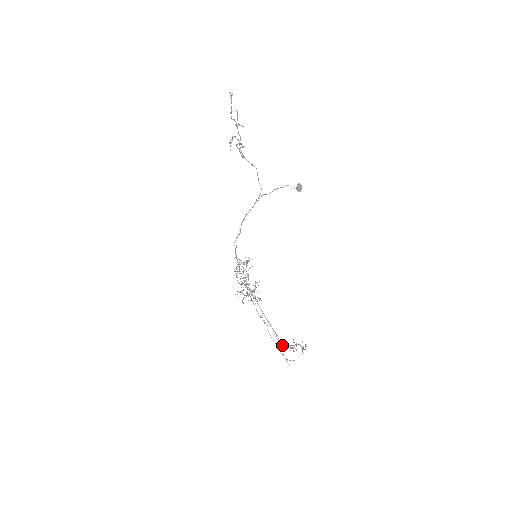
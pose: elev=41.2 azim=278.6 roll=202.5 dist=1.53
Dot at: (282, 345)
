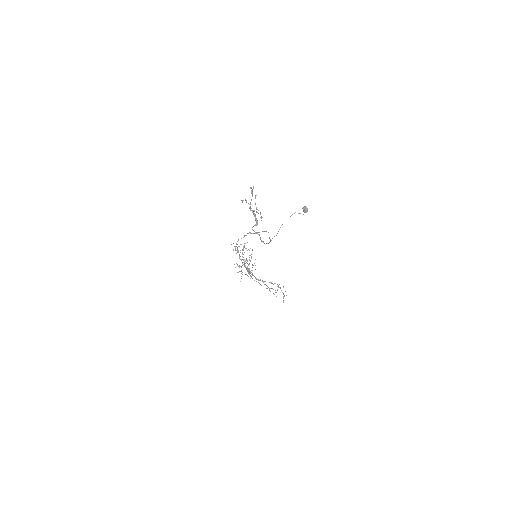
Dot at: occluded
